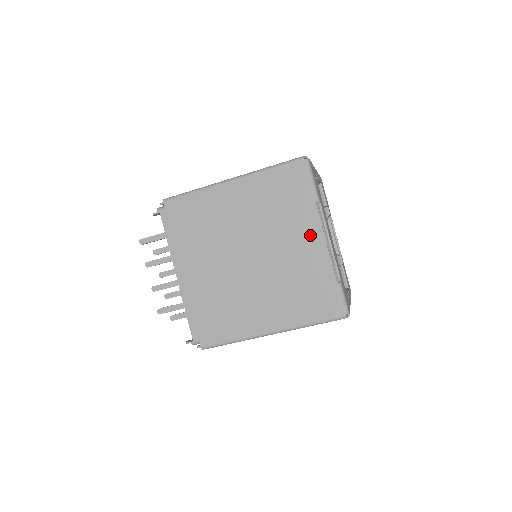
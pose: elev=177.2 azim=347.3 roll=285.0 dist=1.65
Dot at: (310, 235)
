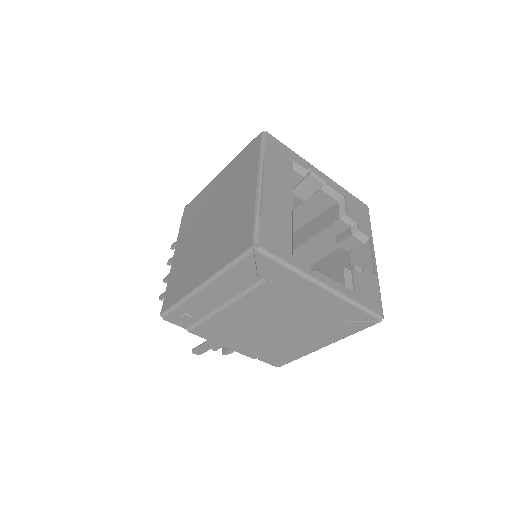
Dot at: (248, 186)
